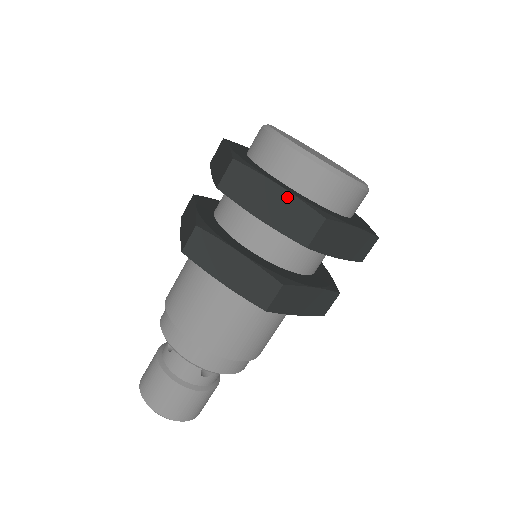
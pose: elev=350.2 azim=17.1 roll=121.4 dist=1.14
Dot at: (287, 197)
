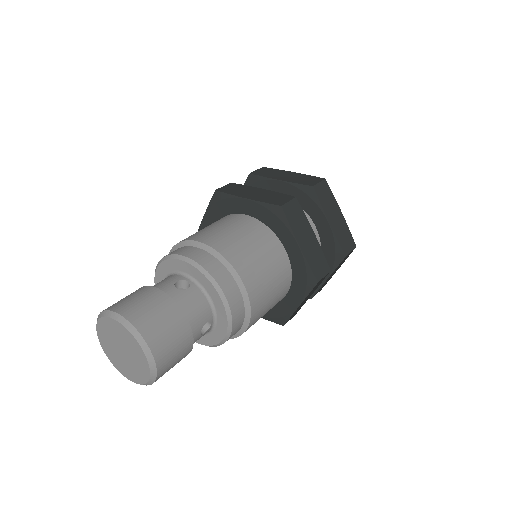
Dot at: (344, 221)
